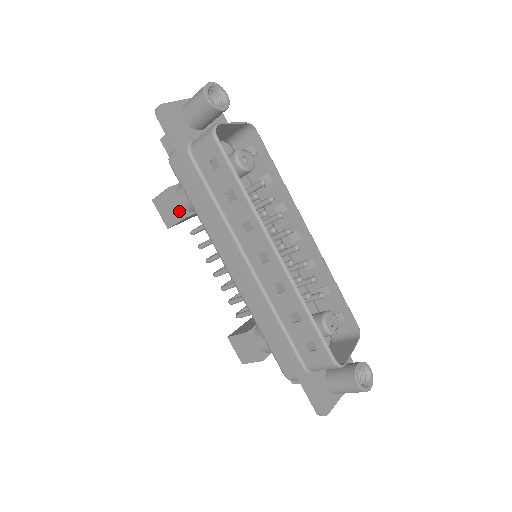
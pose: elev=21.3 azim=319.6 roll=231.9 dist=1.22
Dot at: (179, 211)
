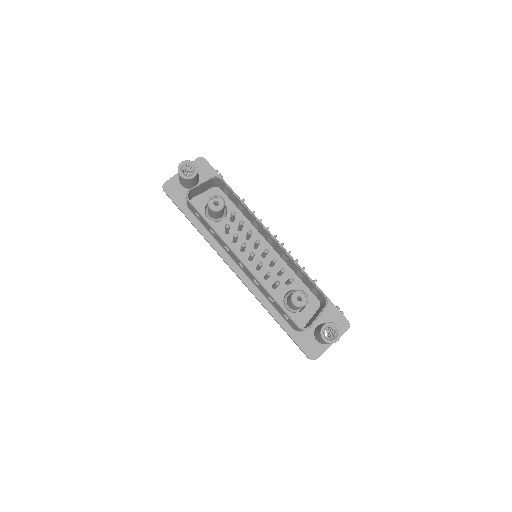
Dot at: occluded
